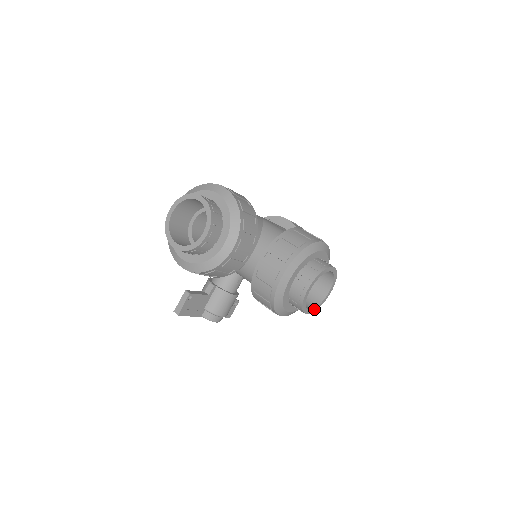
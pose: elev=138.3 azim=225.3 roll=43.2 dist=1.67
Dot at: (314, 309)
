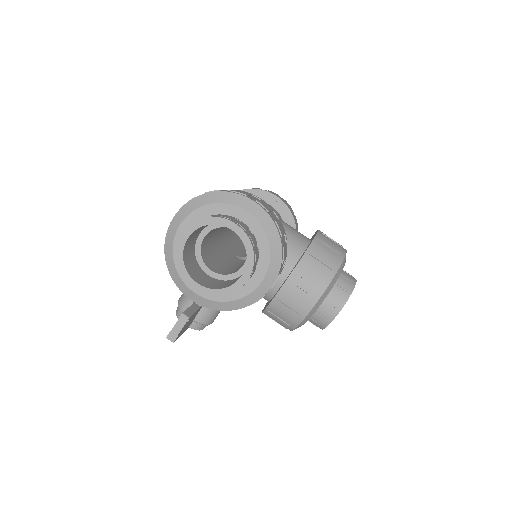
Dot at: occluded
